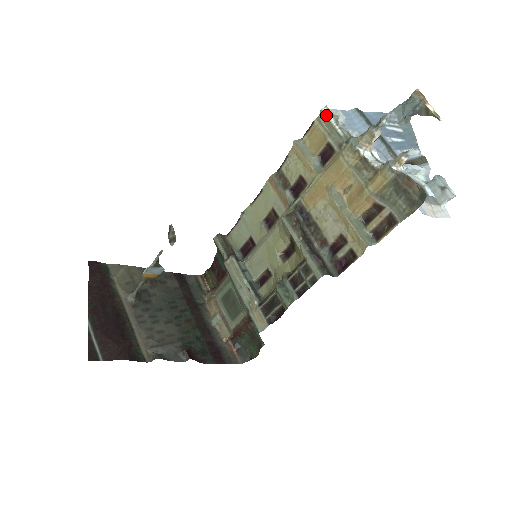
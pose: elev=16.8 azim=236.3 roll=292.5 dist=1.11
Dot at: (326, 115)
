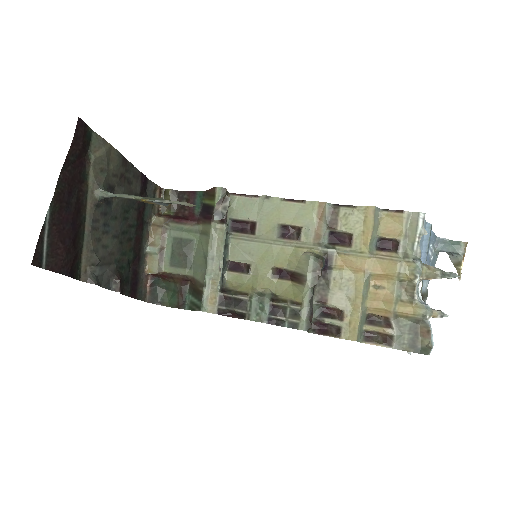
Dot at: (419, 221)
